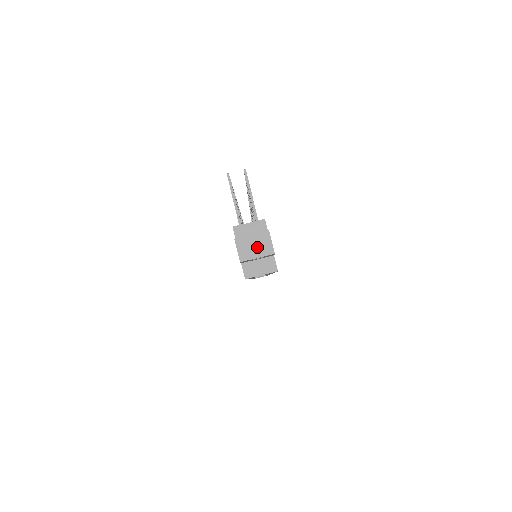
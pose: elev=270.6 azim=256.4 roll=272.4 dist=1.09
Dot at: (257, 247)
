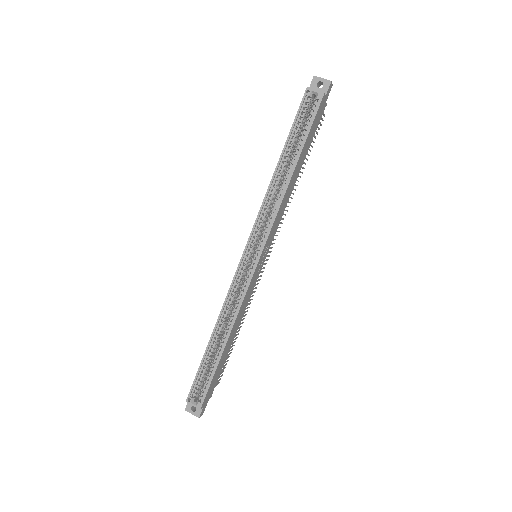
Dot at: (324, 80)
